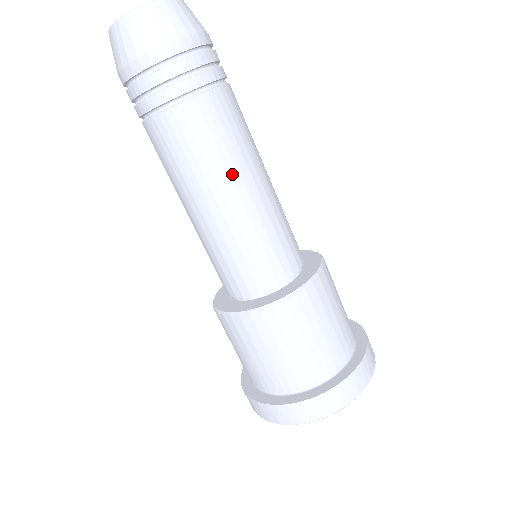
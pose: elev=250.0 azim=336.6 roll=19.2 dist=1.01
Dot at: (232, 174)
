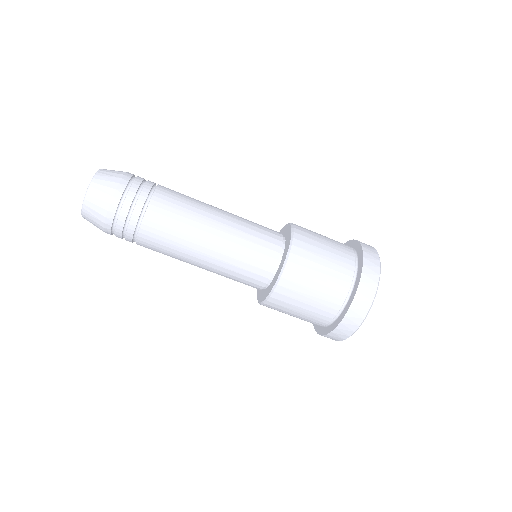
Dot at: (194, 241)
